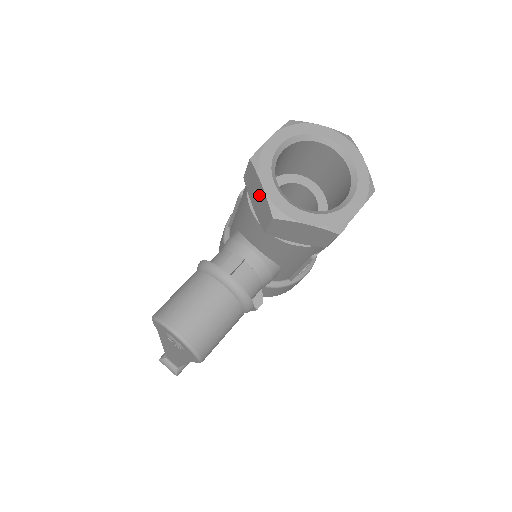
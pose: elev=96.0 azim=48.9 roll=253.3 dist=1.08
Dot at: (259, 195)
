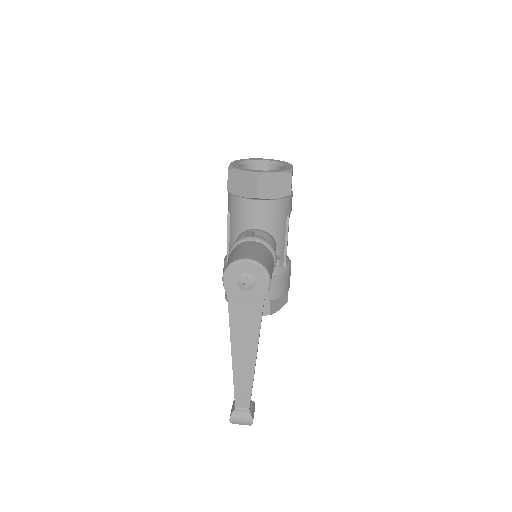
Dot at: (243, 180)
